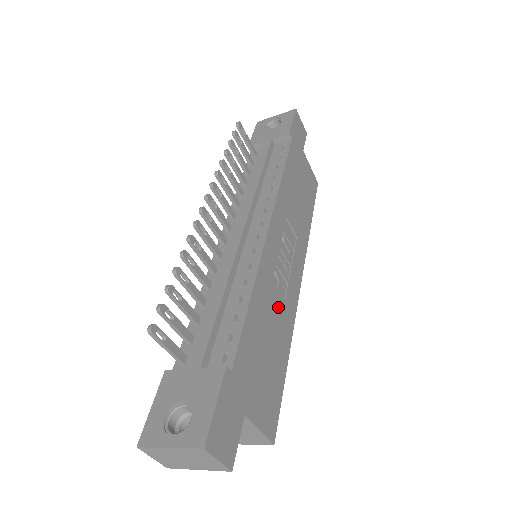
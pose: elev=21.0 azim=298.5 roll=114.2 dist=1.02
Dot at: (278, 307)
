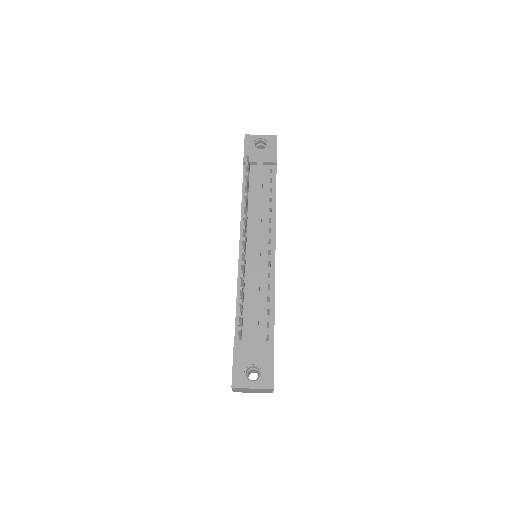
Dot at: occluded
